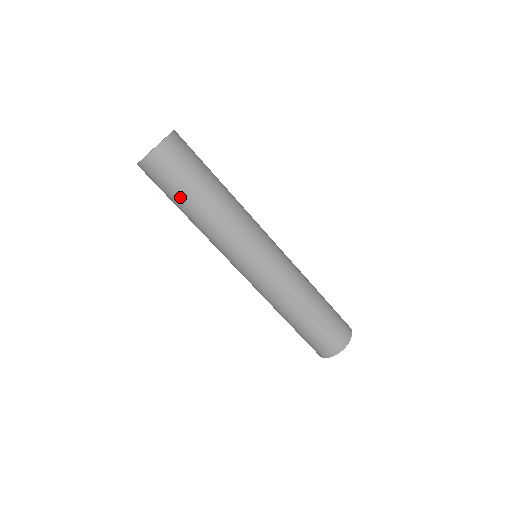
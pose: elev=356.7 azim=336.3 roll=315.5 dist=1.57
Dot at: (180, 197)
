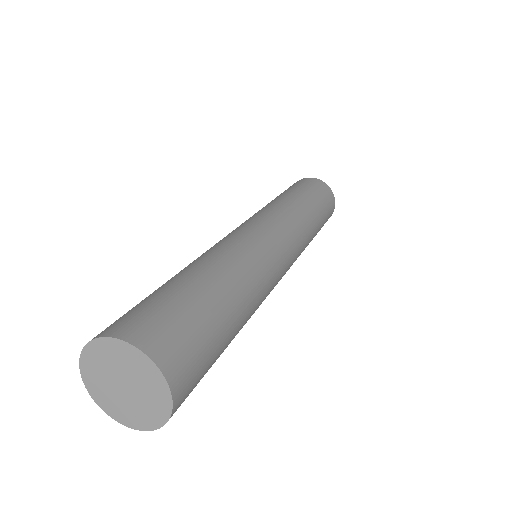
Dot at: occluded
